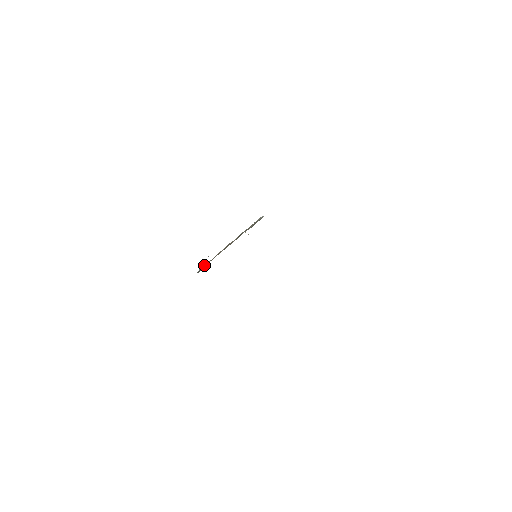
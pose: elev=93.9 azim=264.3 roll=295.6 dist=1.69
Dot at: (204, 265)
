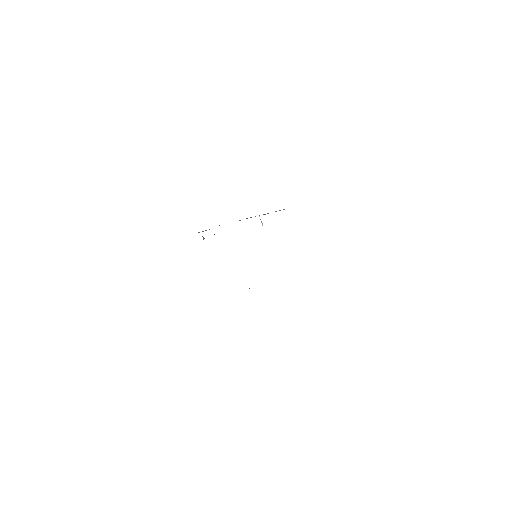
Dot at: occluded
